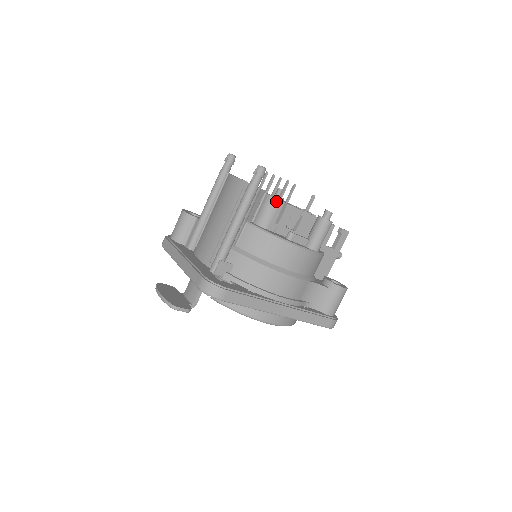
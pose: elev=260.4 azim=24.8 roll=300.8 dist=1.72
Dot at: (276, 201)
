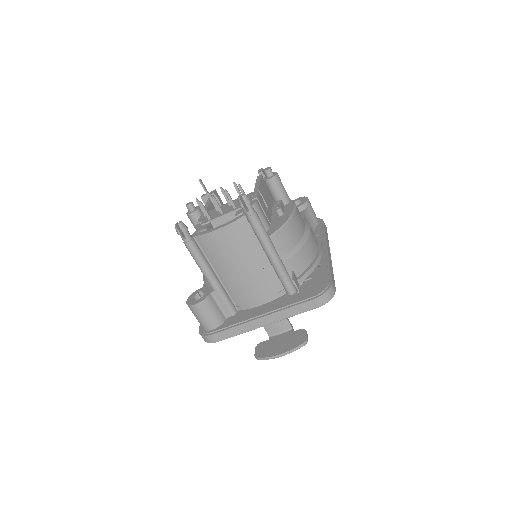
Dot at: (256, 205)
